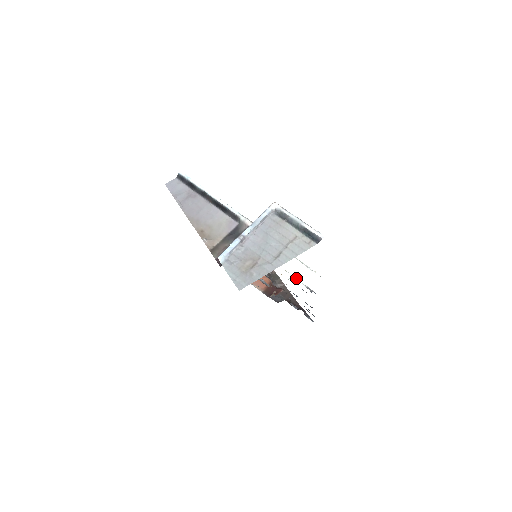
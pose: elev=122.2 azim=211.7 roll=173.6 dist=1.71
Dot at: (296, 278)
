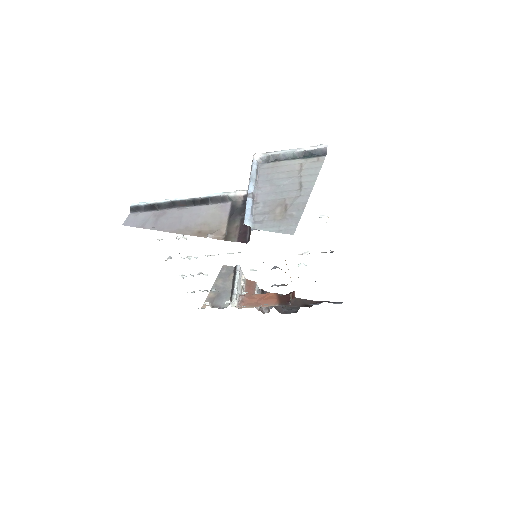
Dot at: (307, 253)
